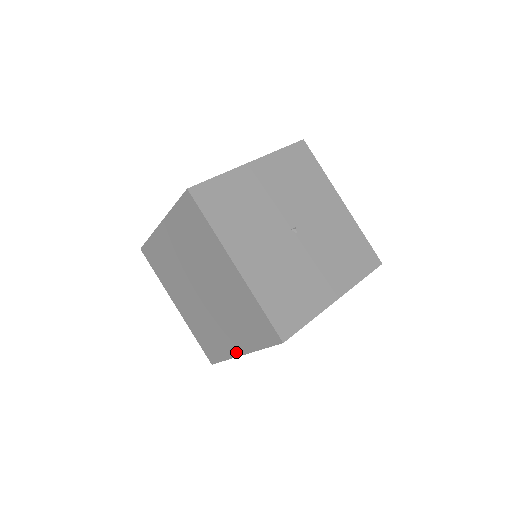
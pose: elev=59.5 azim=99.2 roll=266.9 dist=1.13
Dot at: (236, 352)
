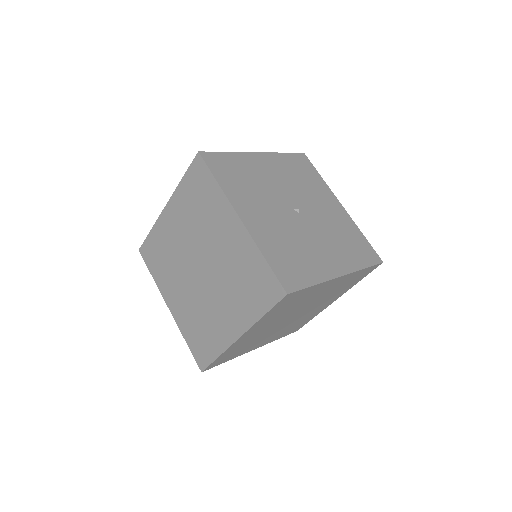
Dot at: (232, 337)
